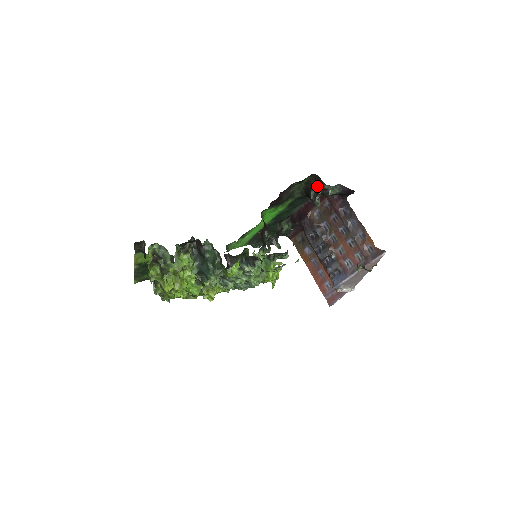
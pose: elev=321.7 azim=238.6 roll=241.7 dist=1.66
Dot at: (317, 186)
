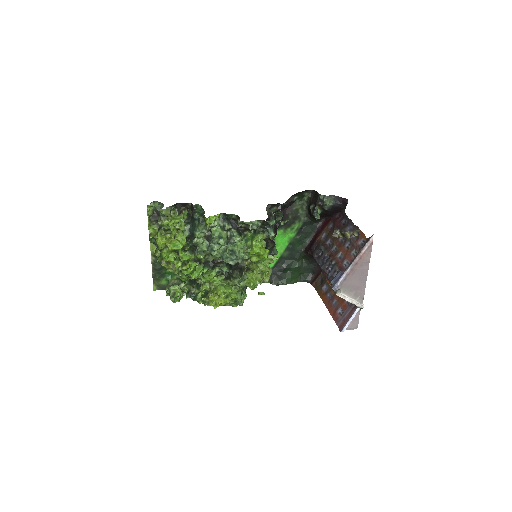
Dot at: (315, 200)
